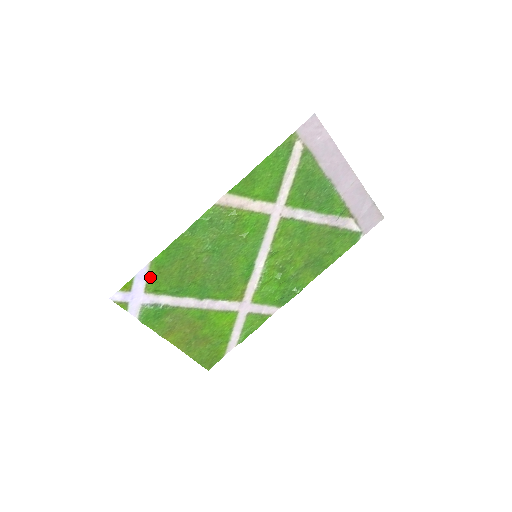
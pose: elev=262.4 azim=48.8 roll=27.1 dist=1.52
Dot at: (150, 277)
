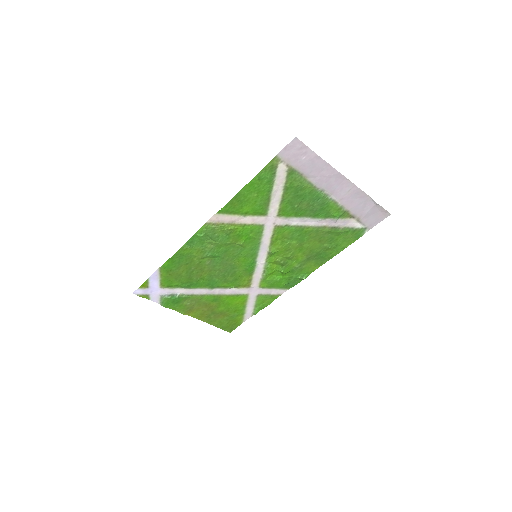
Dot at: (162, 278)
